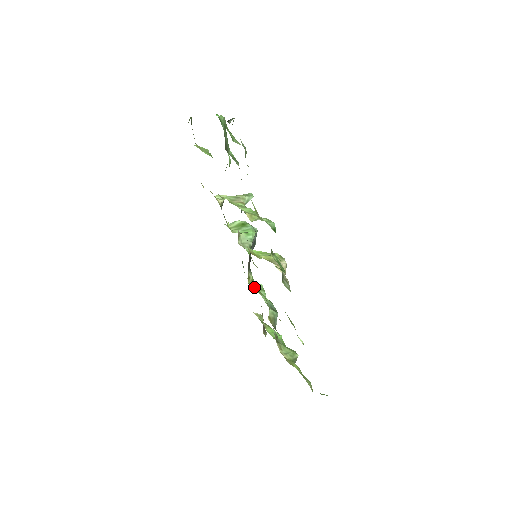
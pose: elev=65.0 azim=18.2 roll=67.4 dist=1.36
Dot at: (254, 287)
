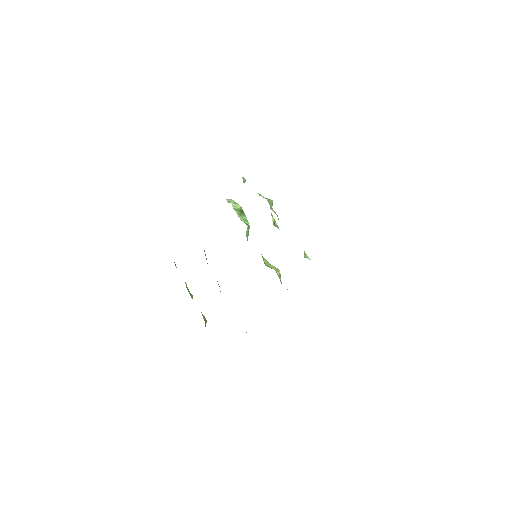
Dot at: occluded
